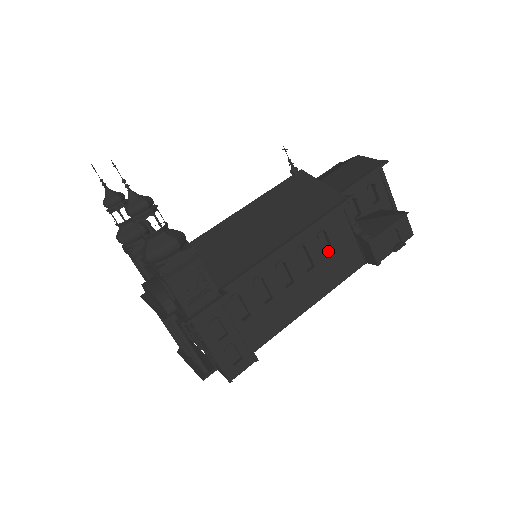
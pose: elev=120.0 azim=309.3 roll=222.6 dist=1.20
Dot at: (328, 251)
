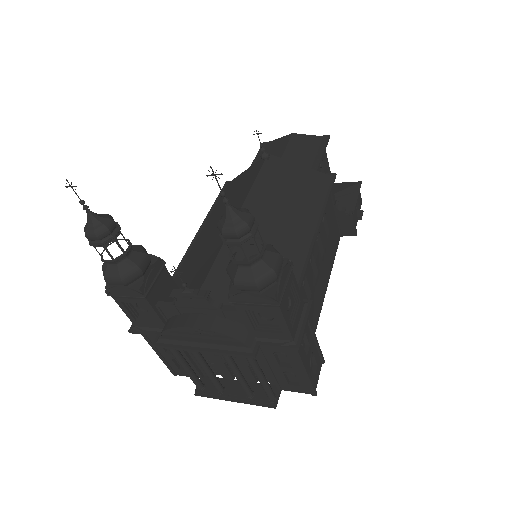
Dot at: occluded
